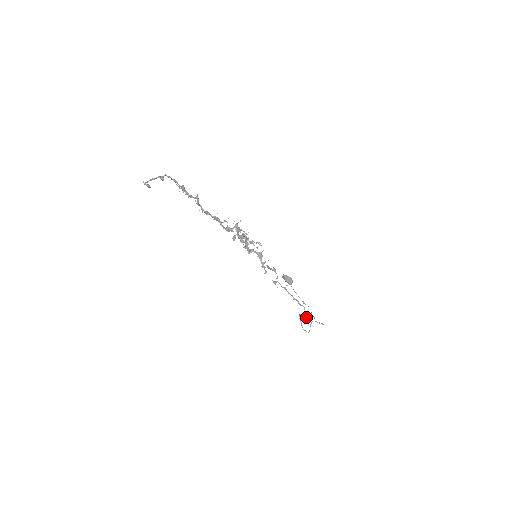
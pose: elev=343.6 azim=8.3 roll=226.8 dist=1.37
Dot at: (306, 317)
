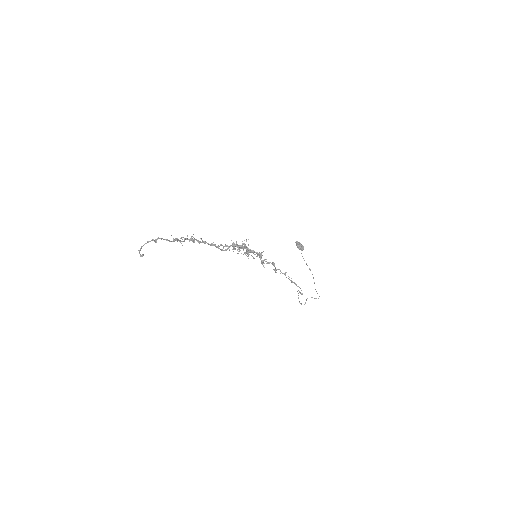
Dot at: occluded
